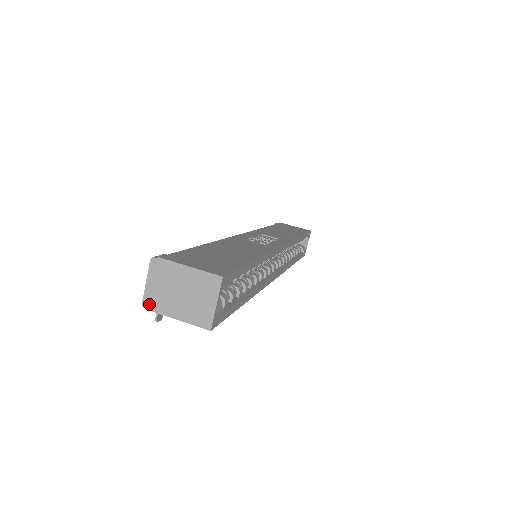
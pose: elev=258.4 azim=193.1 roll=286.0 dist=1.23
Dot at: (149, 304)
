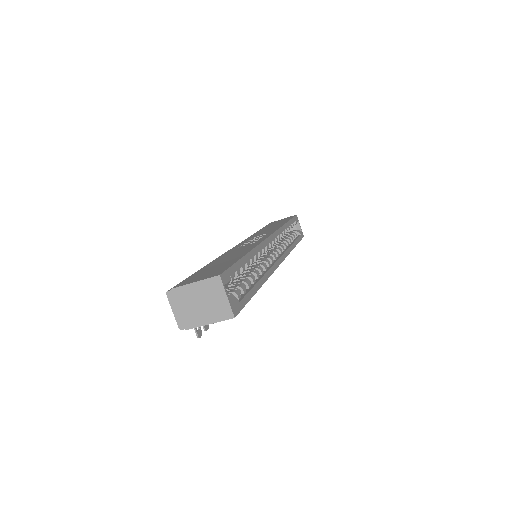
Dot at: (184, 326)
